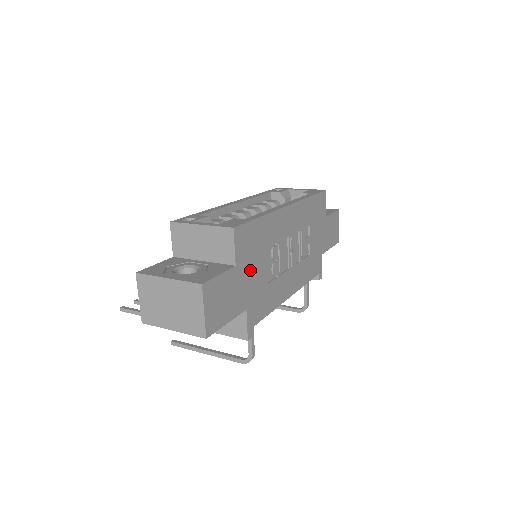
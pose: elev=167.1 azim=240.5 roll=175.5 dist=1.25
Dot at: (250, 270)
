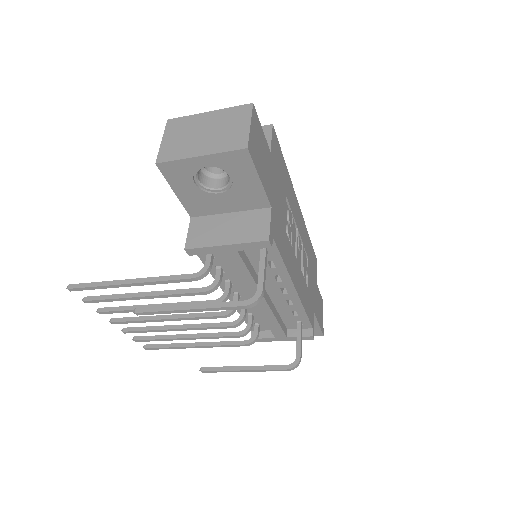
Dot at: (277, 183)
